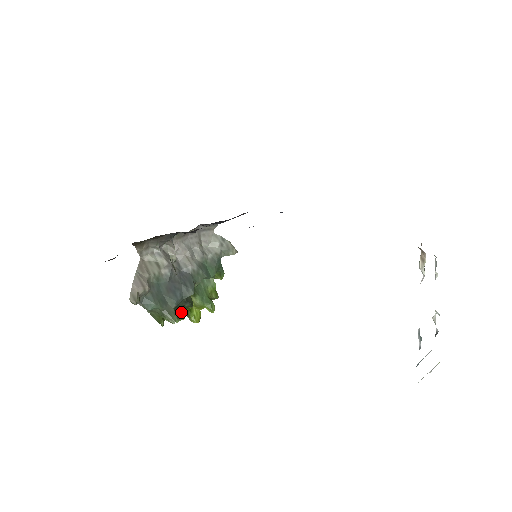
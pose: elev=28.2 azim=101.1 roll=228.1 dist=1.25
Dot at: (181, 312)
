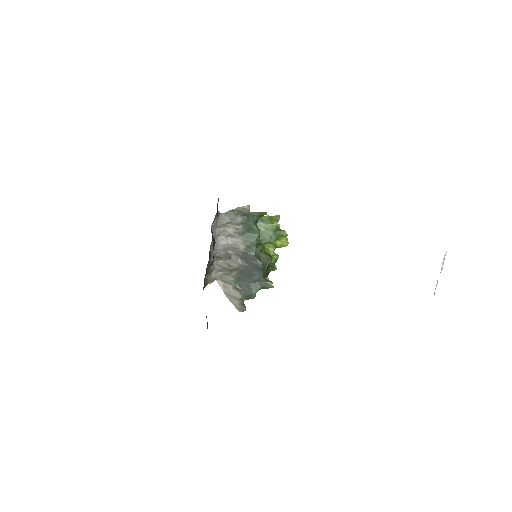
Dot at: (272, 259)
